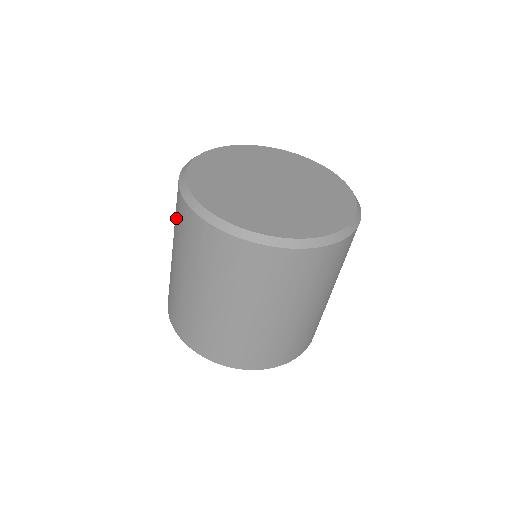
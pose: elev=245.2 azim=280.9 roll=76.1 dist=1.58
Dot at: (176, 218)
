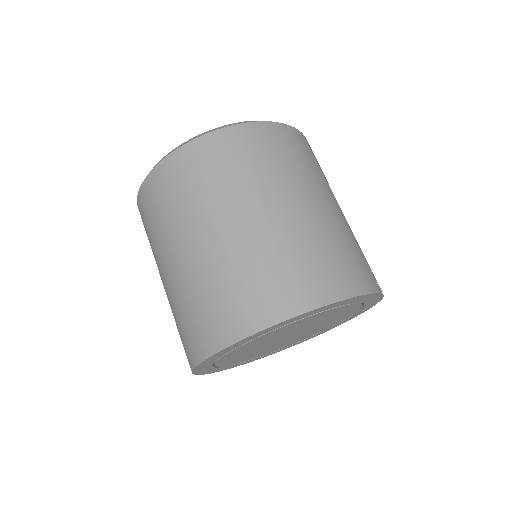
Dot at: occluded
